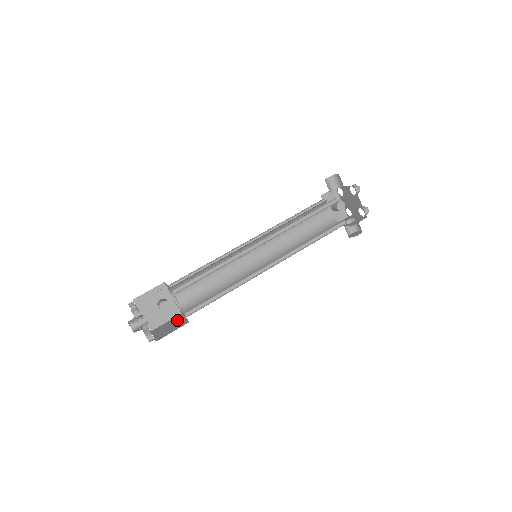
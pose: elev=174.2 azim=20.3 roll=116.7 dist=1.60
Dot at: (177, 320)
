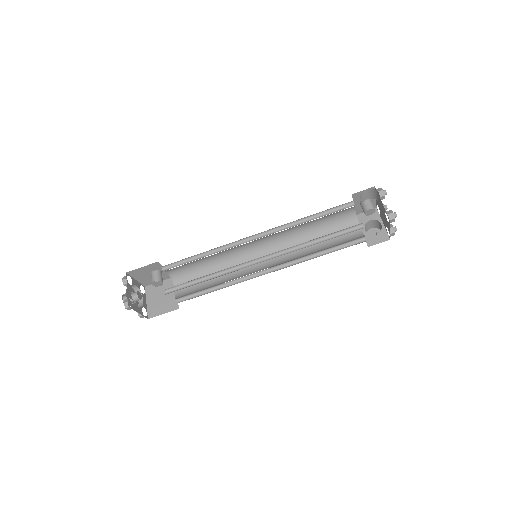
Dot at: occluded
